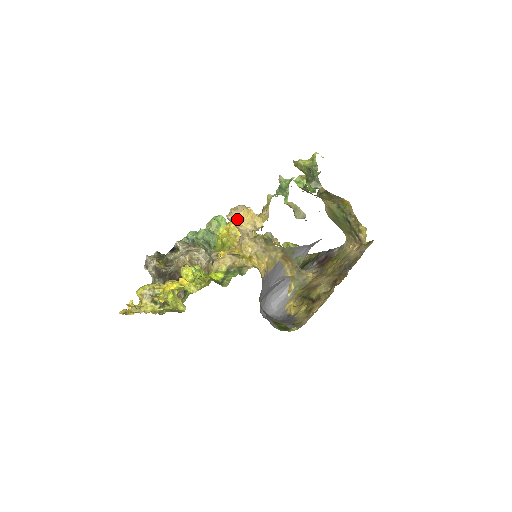
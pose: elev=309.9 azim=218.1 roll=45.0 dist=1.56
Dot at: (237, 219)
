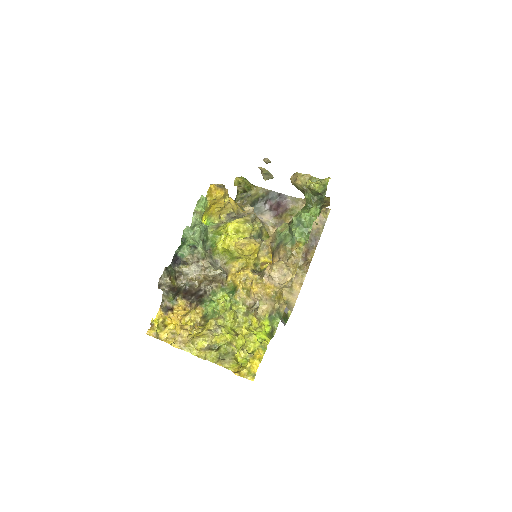
Dot at: occluded
